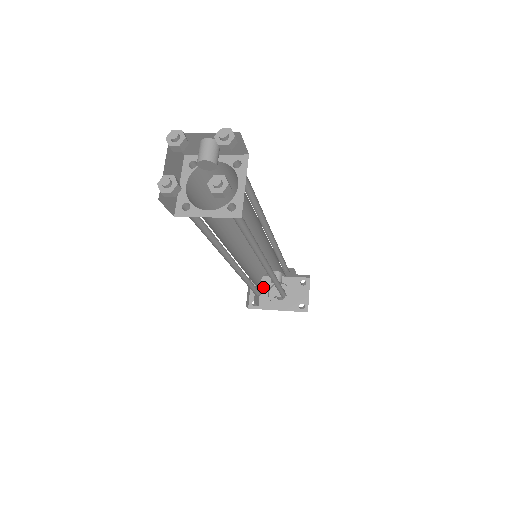
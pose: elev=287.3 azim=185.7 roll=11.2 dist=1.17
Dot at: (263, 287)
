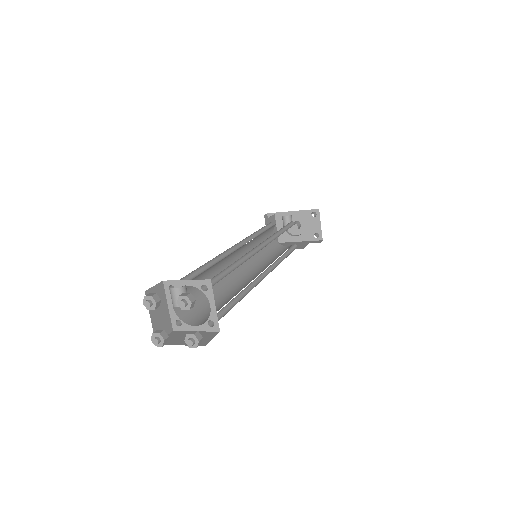
Dot at: (279, 223)
